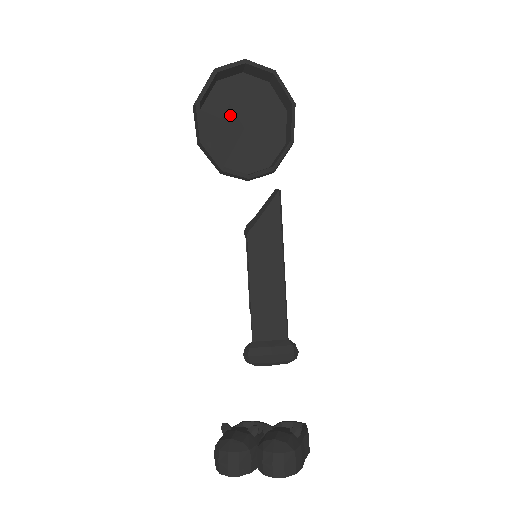
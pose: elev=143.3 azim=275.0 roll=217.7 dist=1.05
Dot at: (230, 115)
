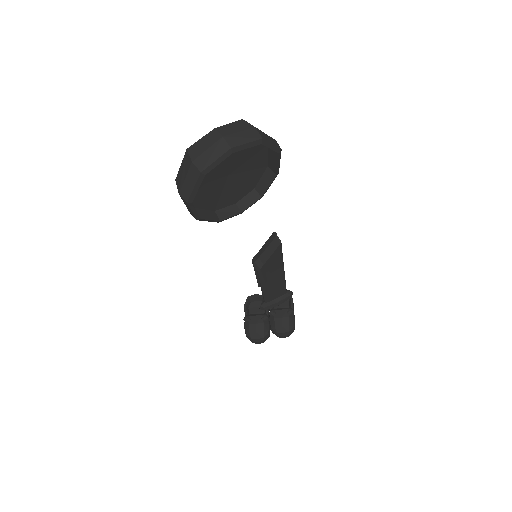
Dot at: (214, 176)
